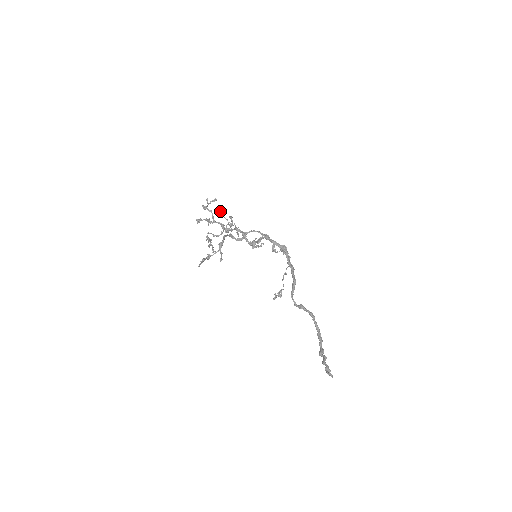
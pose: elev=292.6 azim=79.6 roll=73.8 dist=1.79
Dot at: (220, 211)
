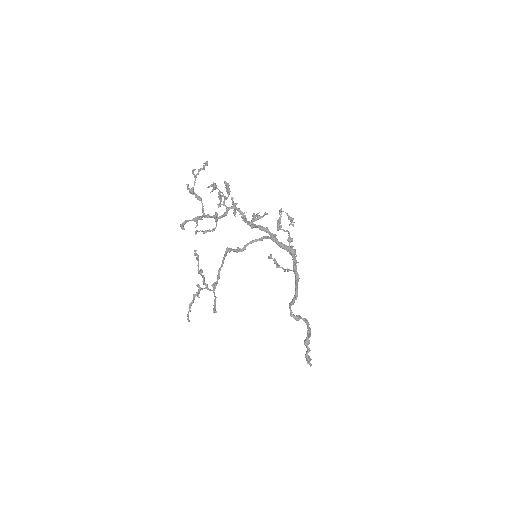
Dot at: (213, 189)
